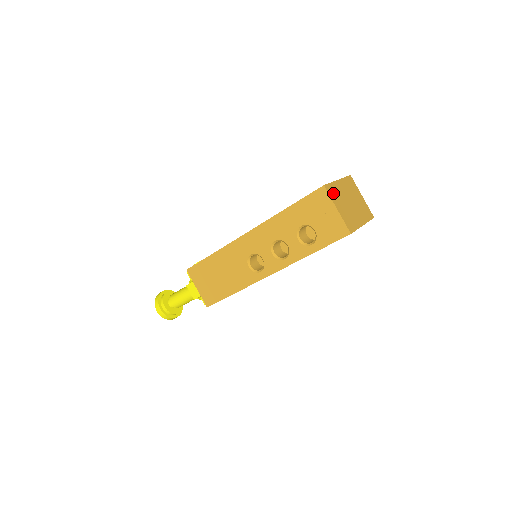
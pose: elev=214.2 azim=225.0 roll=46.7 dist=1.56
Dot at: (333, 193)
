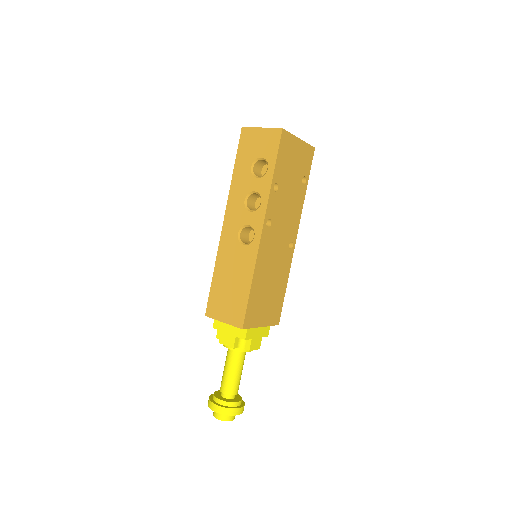
Dot at: occluded
